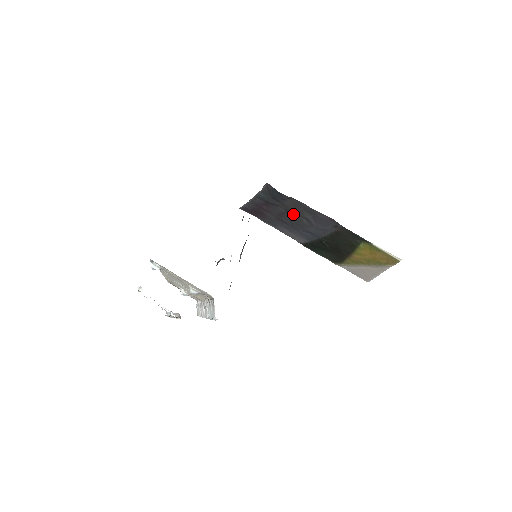
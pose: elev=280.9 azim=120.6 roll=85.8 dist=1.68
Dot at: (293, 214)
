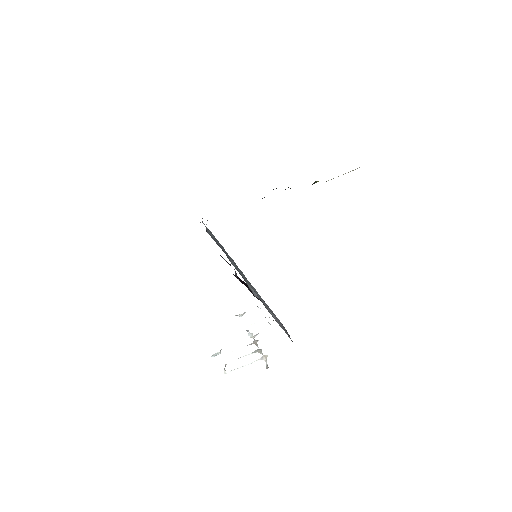
Dot at: occluded
